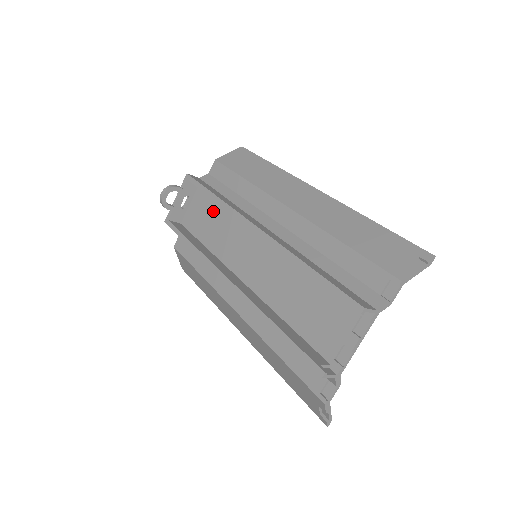
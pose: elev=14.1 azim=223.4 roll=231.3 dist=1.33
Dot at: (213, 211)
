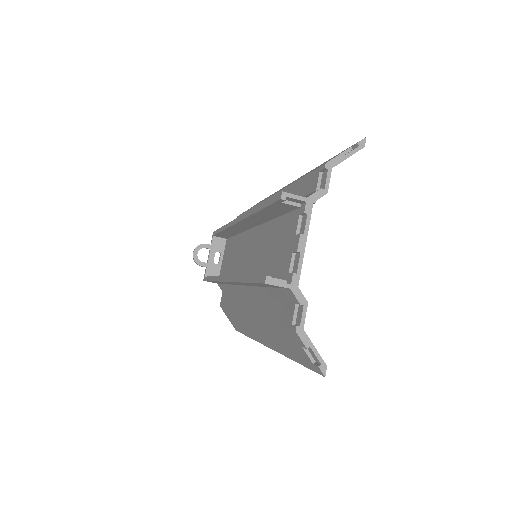
Dot at: (231, 248)
